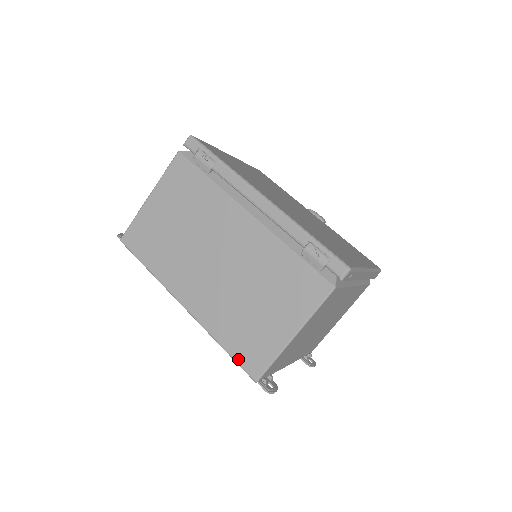
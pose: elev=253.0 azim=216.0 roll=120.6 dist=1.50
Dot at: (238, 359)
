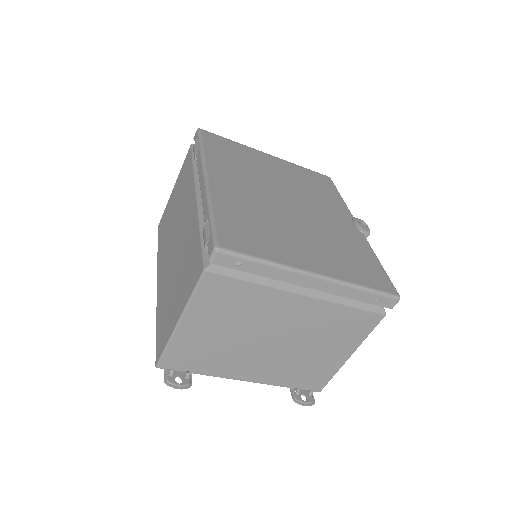
Dot at: (157, 340)
